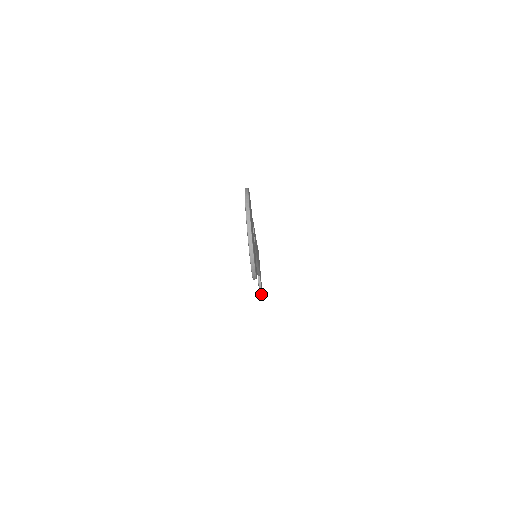
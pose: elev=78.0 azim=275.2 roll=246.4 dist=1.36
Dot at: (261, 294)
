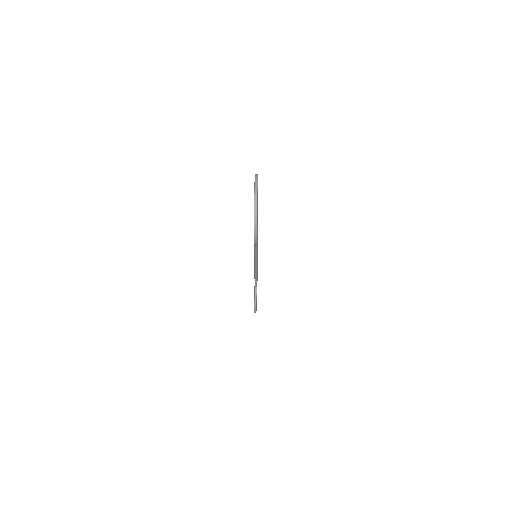
Dot at: (256, 305)
